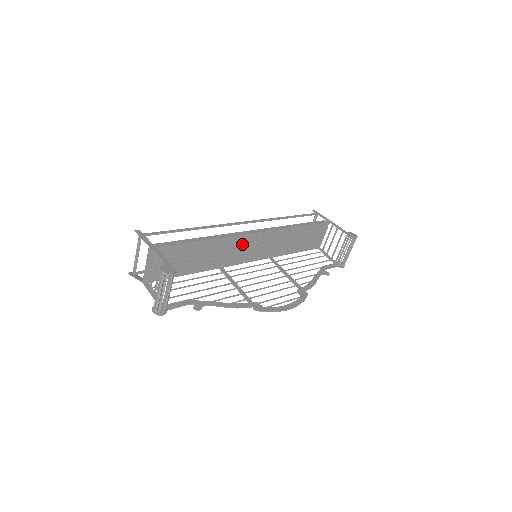
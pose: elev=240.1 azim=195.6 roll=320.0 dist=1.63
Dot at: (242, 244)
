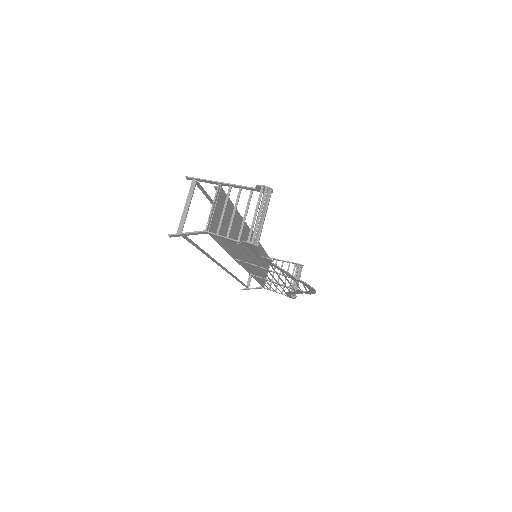
Dot at: (246, 239)
